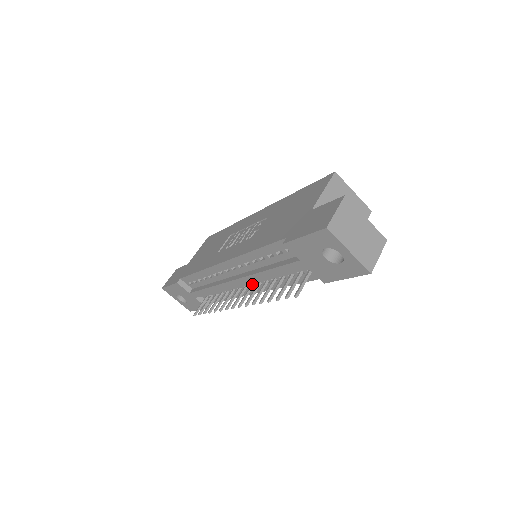
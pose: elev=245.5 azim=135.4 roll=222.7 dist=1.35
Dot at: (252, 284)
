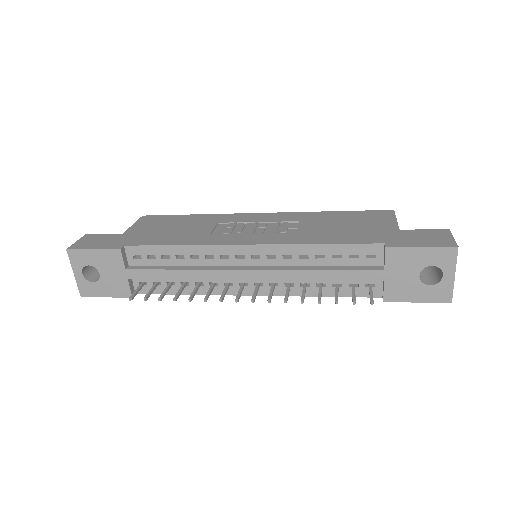
Dot at: (259, 283)
